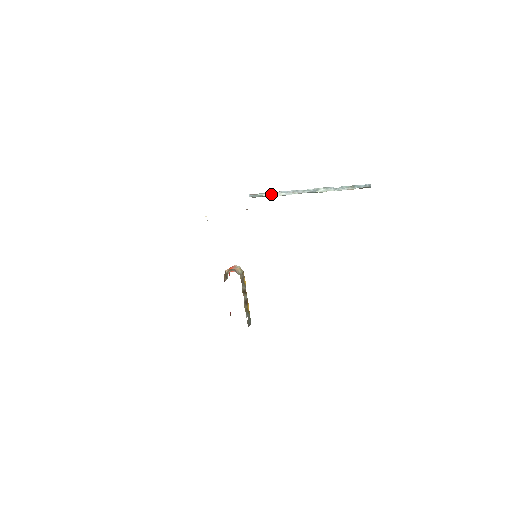
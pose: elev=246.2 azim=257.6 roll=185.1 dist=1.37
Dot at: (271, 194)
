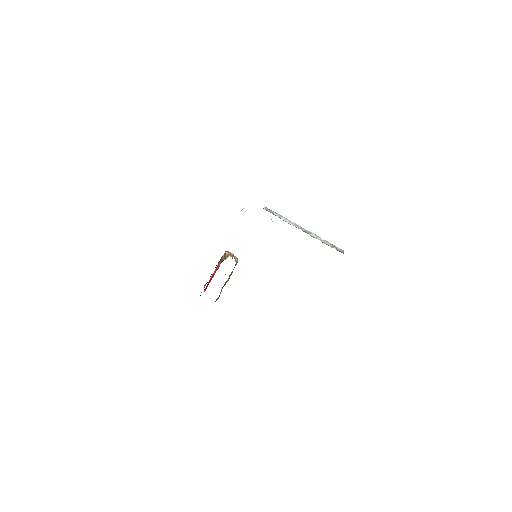
Dot at: (280, 216)
